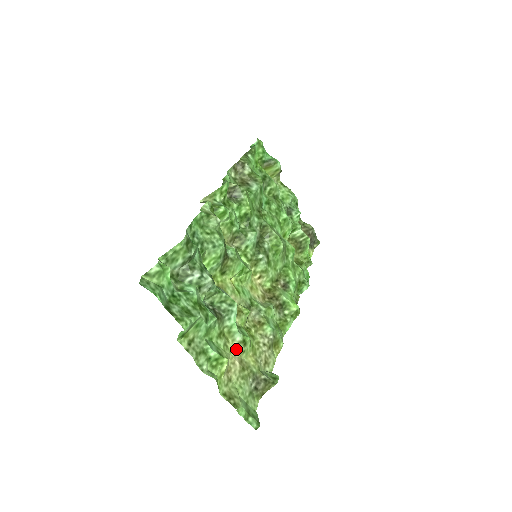
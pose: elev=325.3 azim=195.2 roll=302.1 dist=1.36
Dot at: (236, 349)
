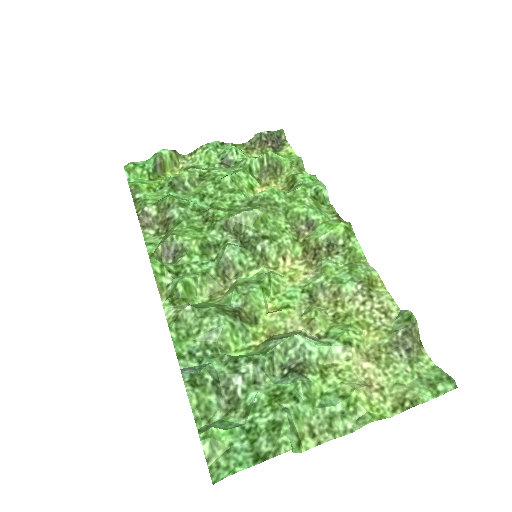
Dot at: (350, 358)
